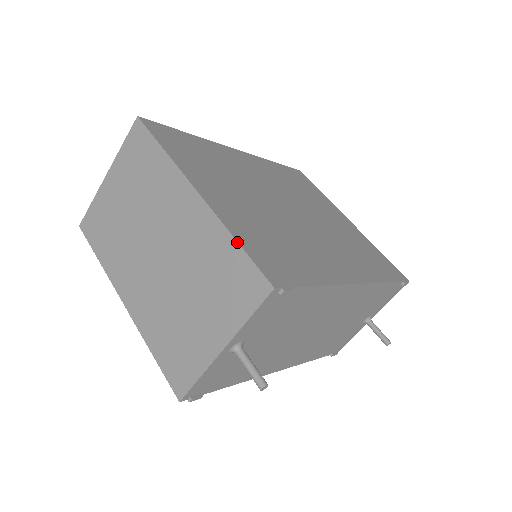
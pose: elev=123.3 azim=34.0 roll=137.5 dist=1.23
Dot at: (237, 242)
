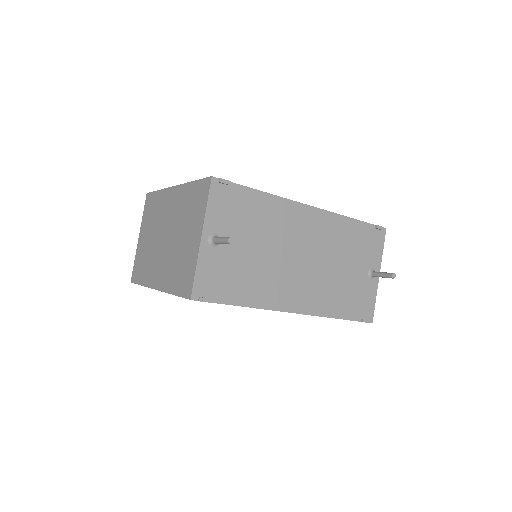
Dot at: (193, 181)
